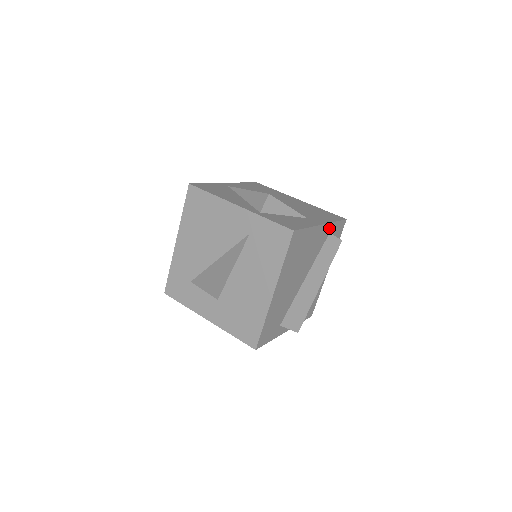
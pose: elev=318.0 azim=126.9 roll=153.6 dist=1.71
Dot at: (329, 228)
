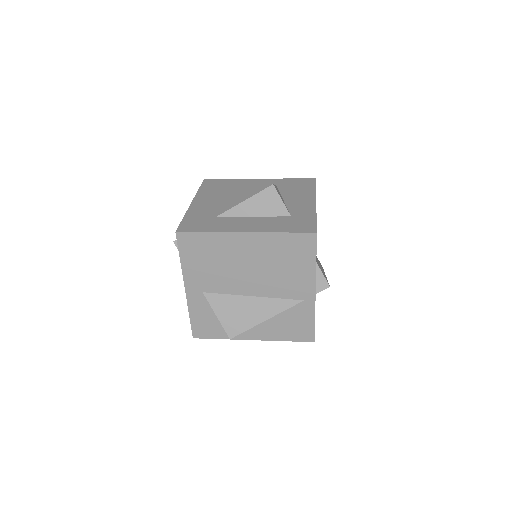
Dot at: occluded
